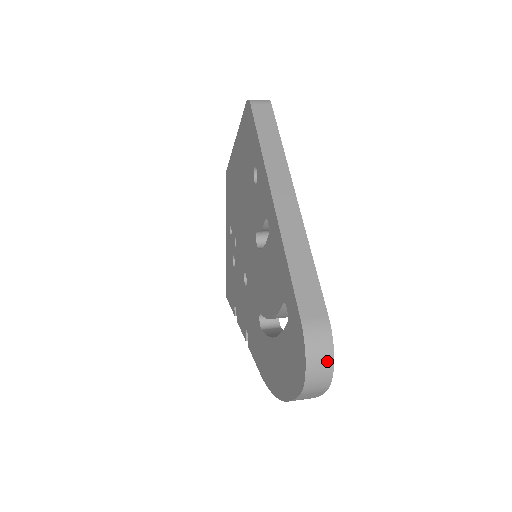
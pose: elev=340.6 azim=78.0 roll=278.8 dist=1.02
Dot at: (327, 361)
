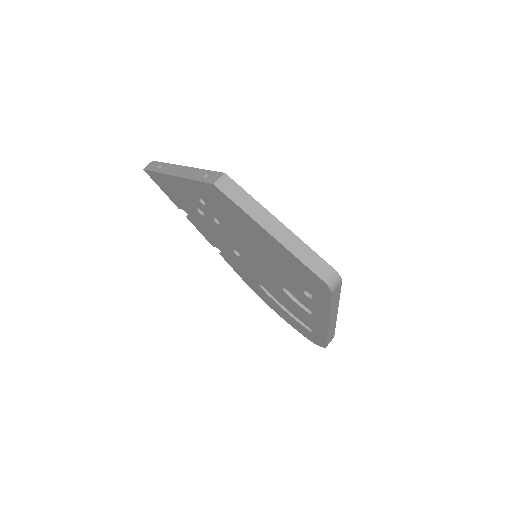
Dot at: occluded
